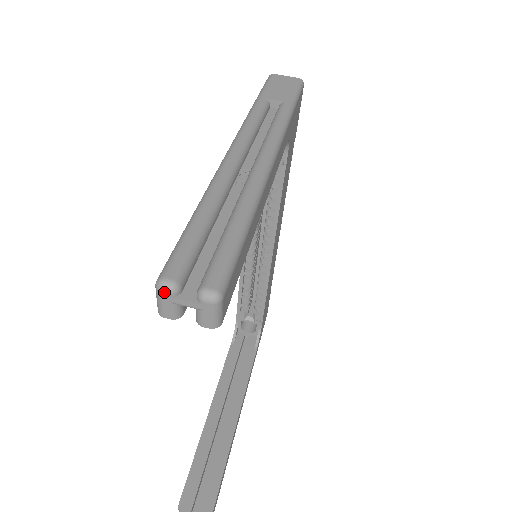
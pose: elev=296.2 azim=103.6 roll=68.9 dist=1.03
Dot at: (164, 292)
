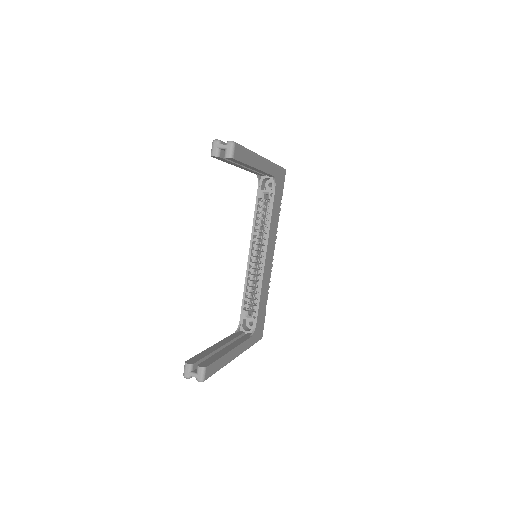
Dot at: (215, 142)
